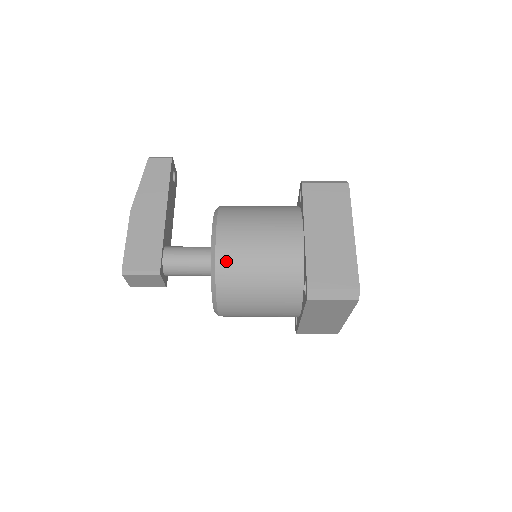
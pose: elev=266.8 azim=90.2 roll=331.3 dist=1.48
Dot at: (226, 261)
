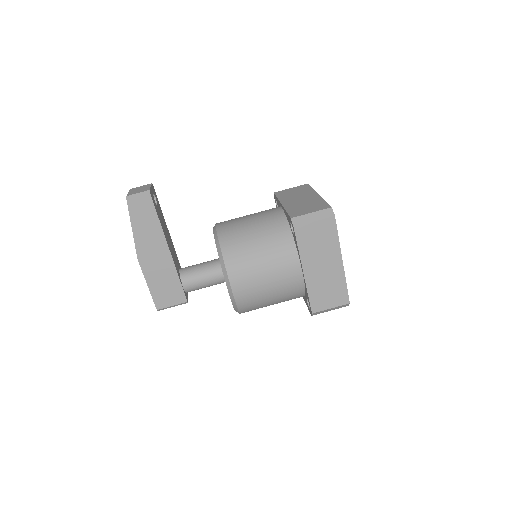
Dot at: (245, 303)
